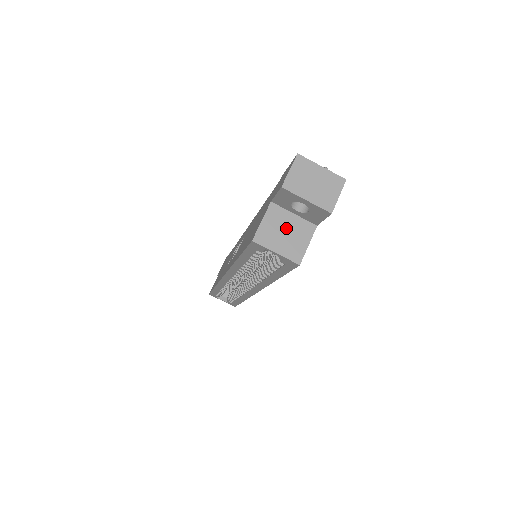
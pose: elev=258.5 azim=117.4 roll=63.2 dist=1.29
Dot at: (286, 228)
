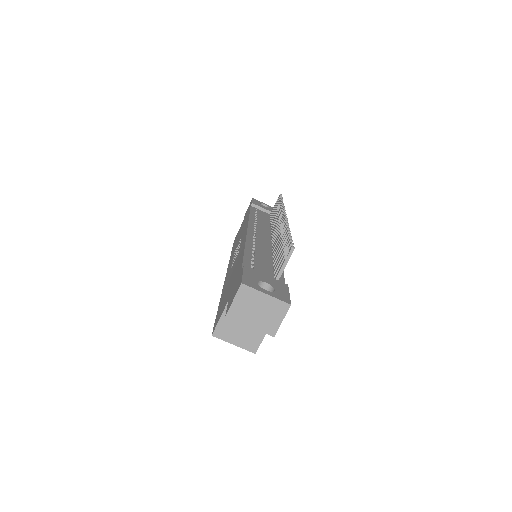
Dot at: occluded
